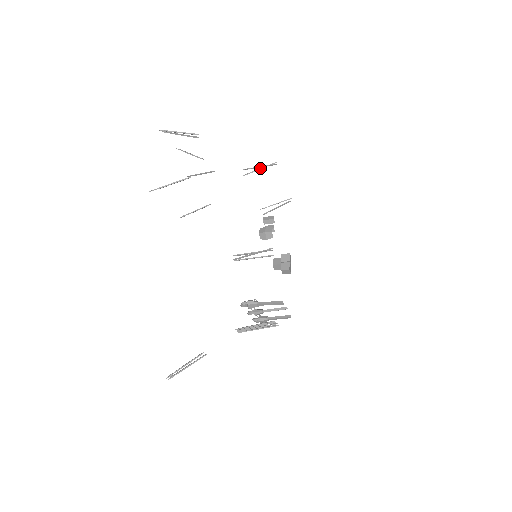
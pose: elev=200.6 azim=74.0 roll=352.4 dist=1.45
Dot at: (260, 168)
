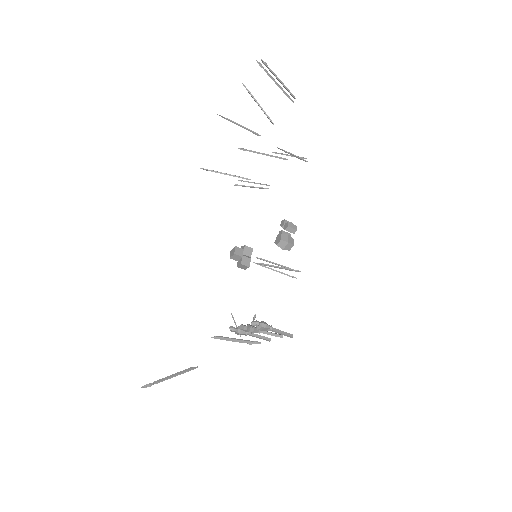
Dot at: (290, 155)
